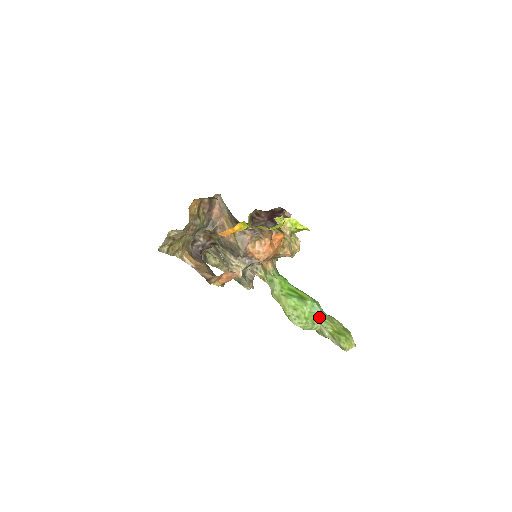
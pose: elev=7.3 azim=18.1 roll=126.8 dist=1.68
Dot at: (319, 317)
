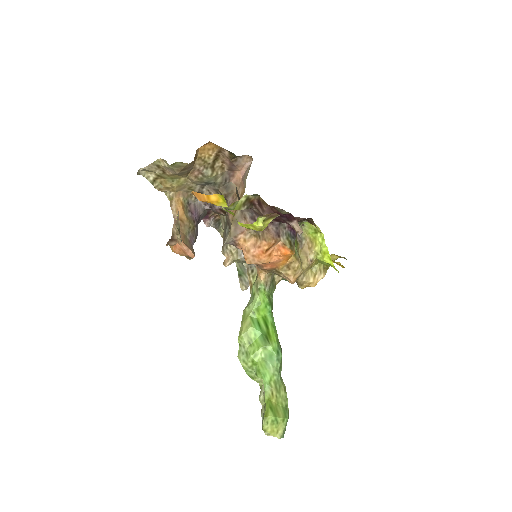
Dot at: (267, 372)
